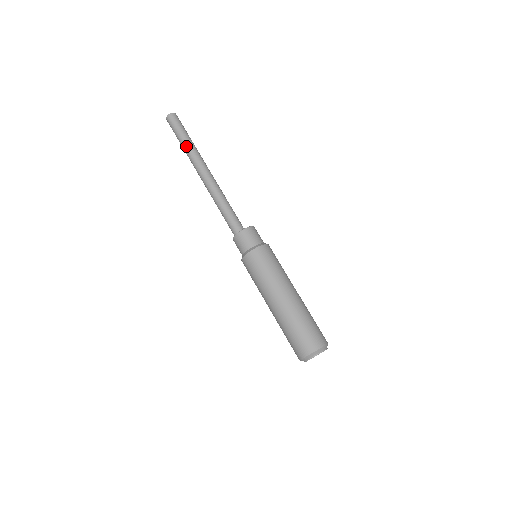
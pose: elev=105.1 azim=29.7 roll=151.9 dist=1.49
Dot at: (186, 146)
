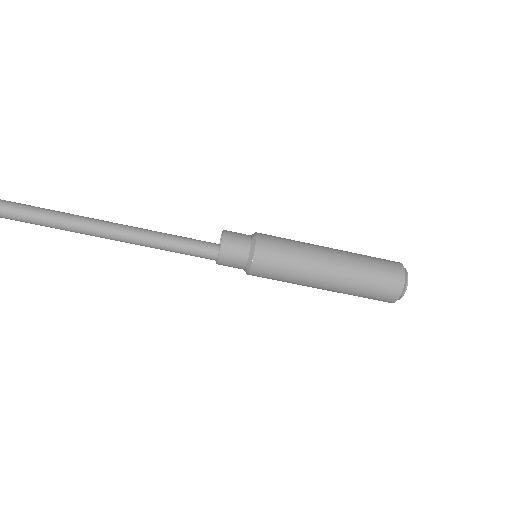
Dot at: occluded
